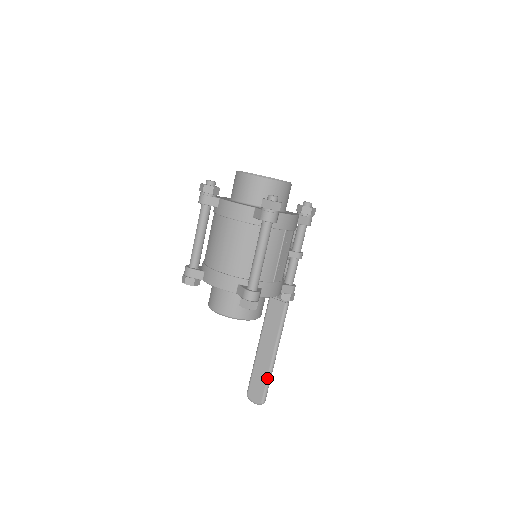
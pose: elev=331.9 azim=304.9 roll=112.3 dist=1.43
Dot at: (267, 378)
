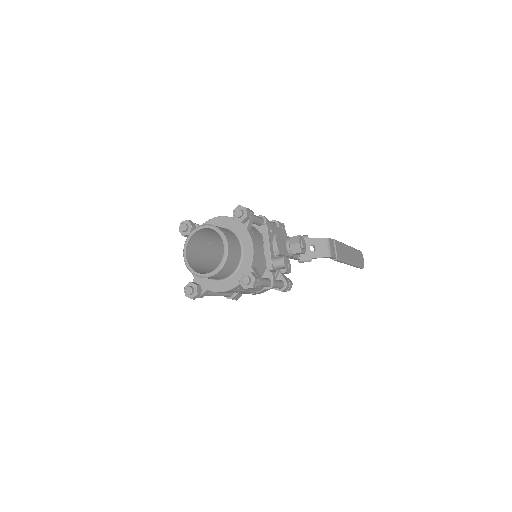
Dot at: occluded
